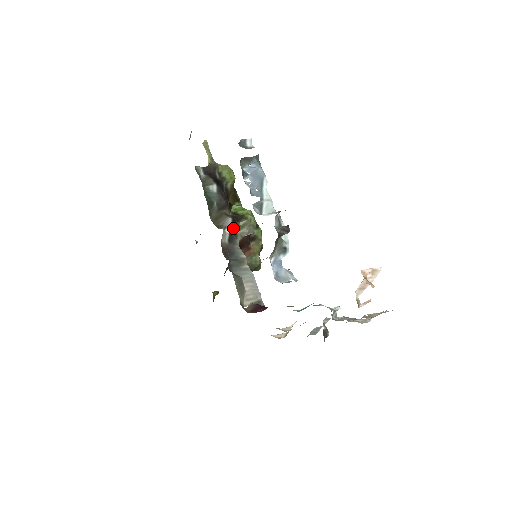
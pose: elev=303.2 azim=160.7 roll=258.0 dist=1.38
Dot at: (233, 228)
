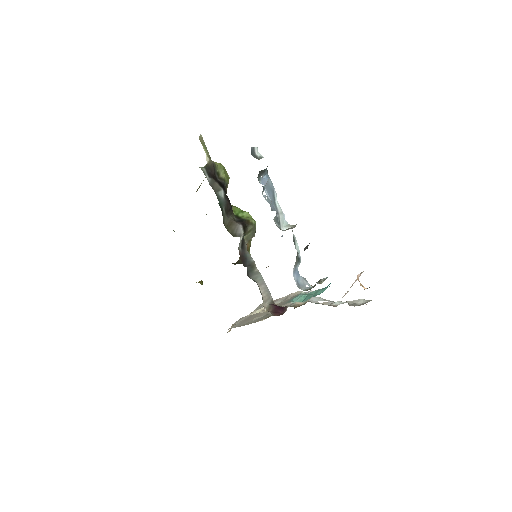
Dot at: (244, 235)
